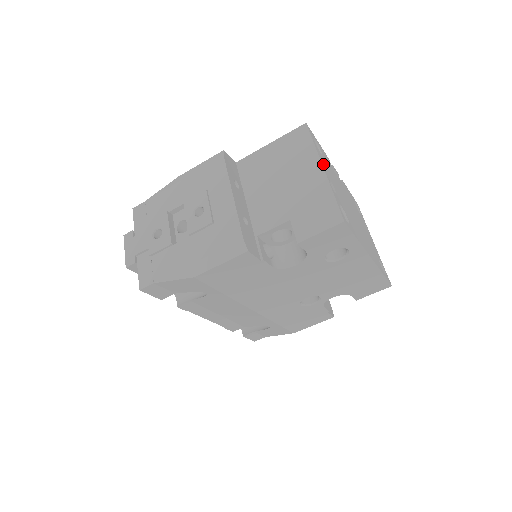
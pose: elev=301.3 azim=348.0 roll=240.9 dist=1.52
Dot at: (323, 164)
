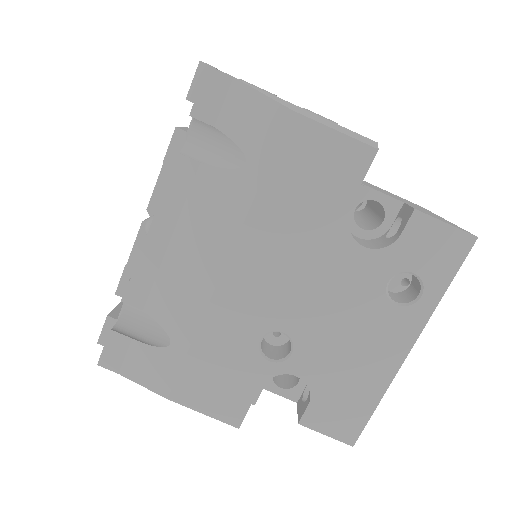
Dot at: occluded
